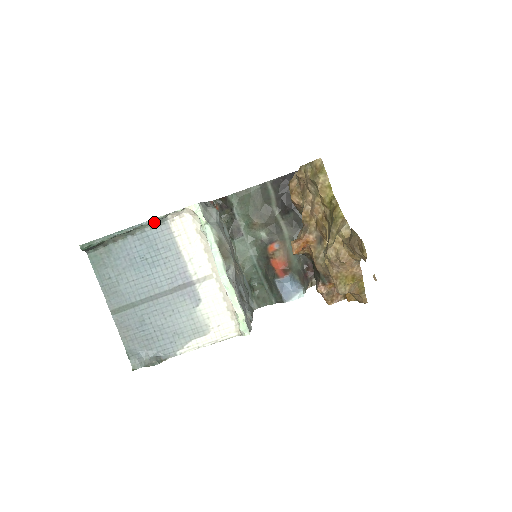
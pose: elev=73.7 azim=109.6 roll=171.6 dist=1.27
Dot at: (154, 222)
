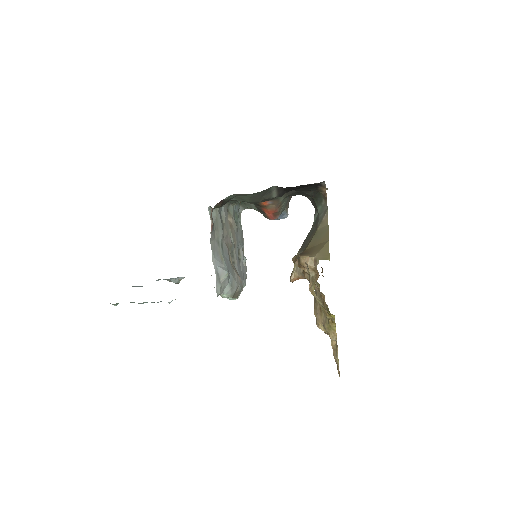
Dot at: occluded
